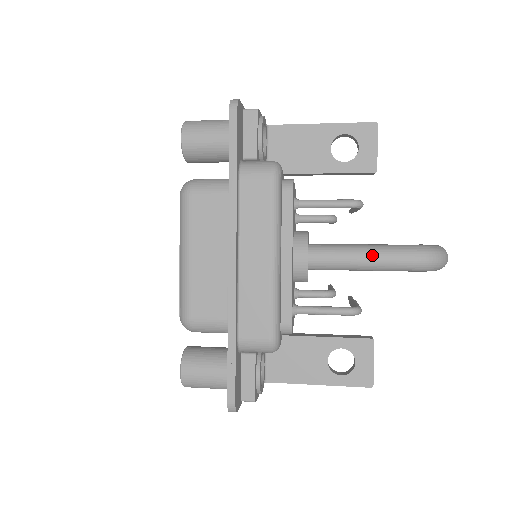
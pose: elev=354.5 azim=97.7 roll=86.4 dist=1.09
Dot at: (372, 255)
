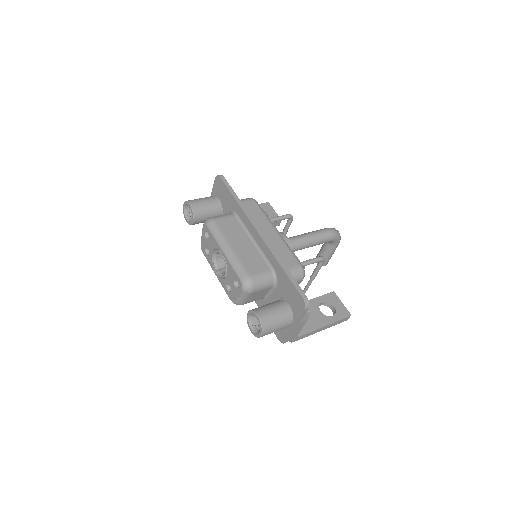
Dot at: (312, 233)
